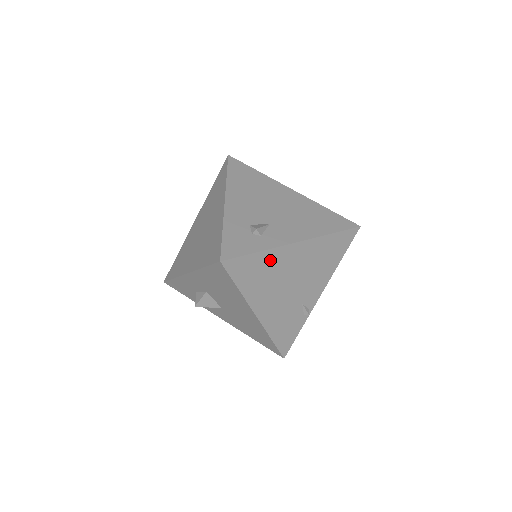
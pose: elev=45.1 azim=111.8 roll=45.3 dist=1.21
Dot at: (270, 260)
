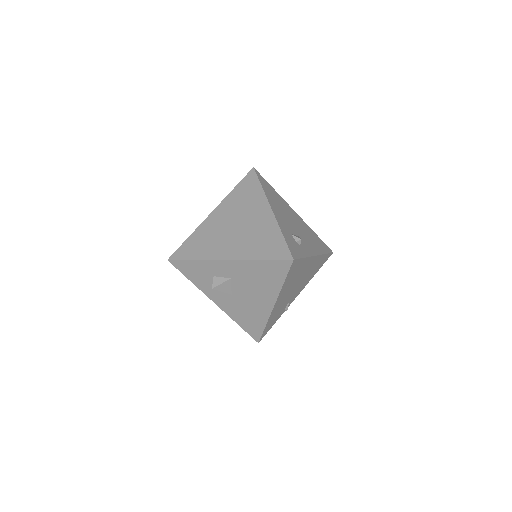
Dot at: (303, 265)
